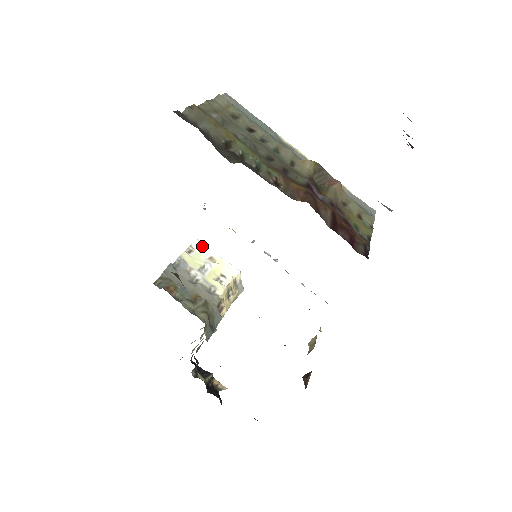
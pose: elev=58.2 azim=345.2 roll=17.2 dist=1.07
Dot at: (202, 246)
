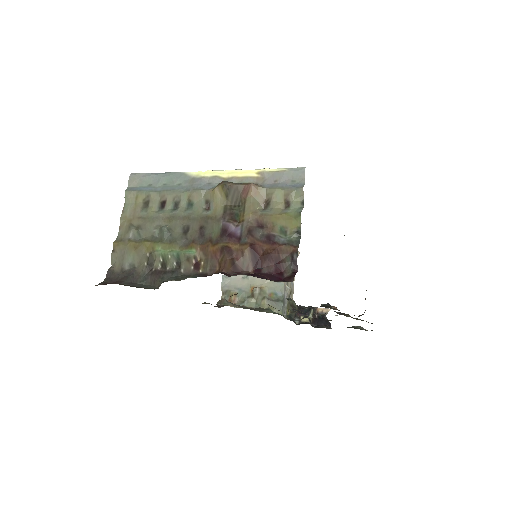
Dot at: occluded
